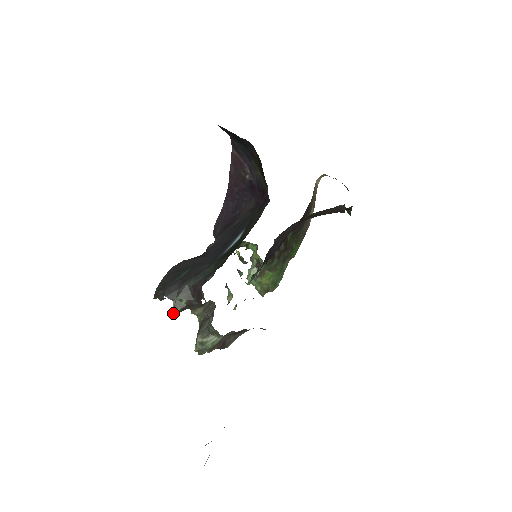
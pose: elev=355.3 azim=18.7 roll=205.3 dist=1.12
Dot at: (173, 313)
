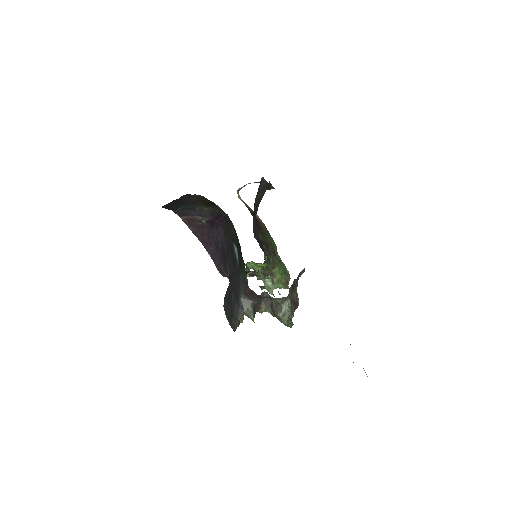
Dot at: (252, 320)
